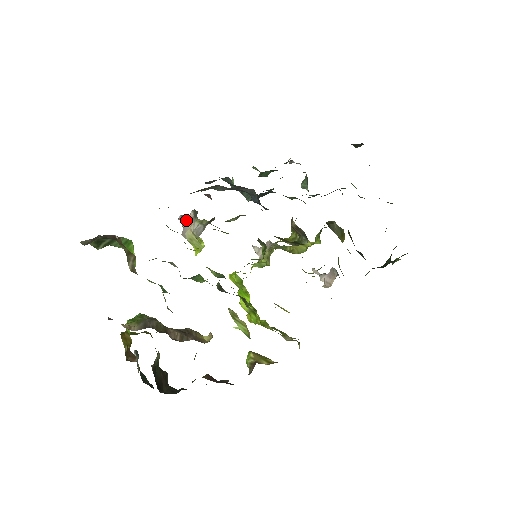
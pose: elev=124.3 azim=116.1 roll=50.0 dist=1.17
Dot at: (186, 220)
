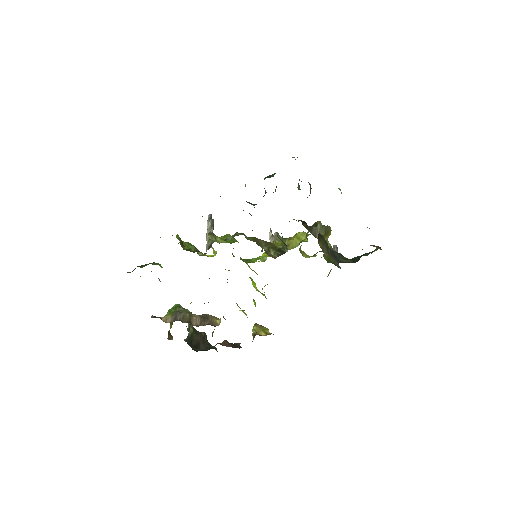
Dot at: occluded
